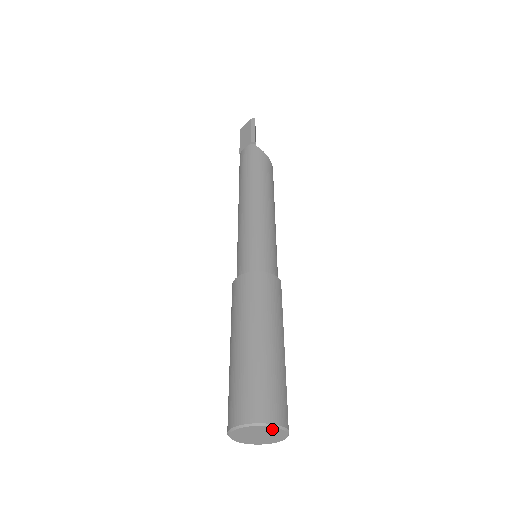
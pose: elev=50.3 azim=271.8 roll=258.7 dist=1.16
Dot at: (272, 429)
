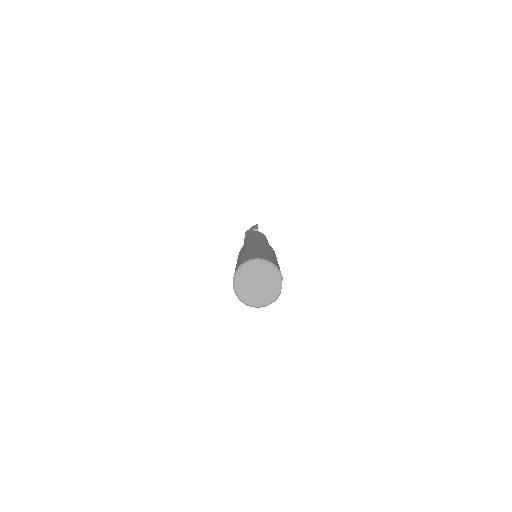
Dot at: (271, 270)
